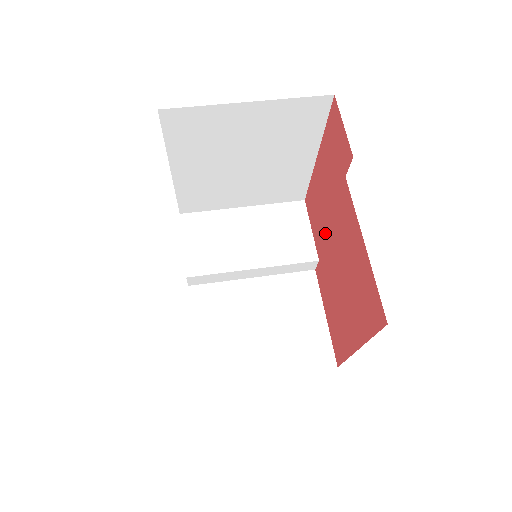
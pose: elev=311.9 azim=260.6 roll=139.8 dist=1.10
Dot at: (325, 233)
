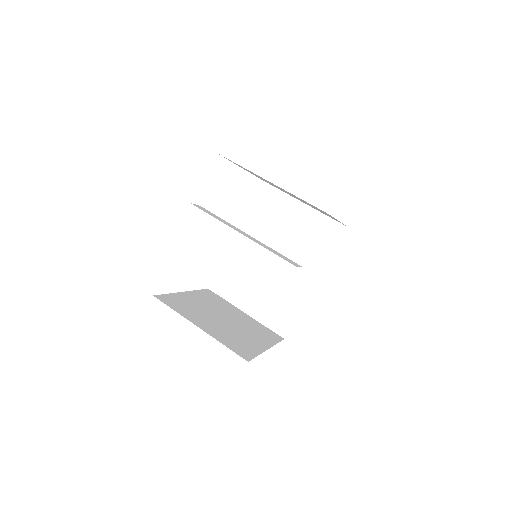
Dot at: occluded
